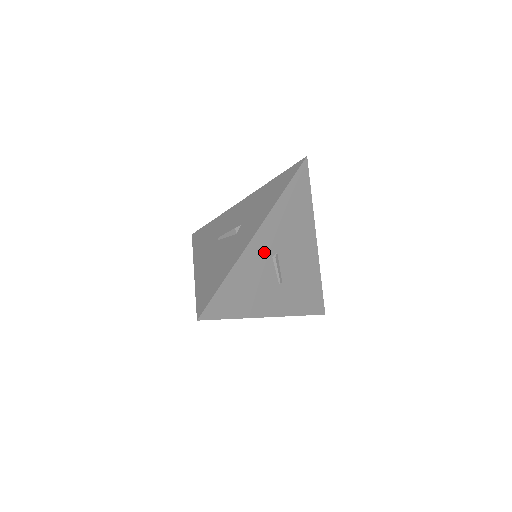
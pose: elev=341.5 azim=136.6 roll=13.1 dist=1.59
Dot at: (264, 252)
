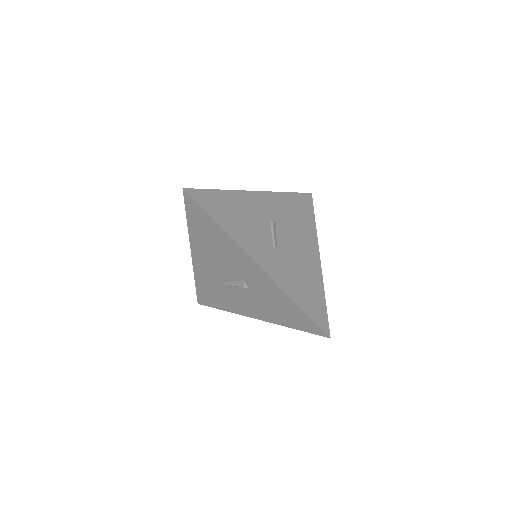
Dot at: (262, 210)
